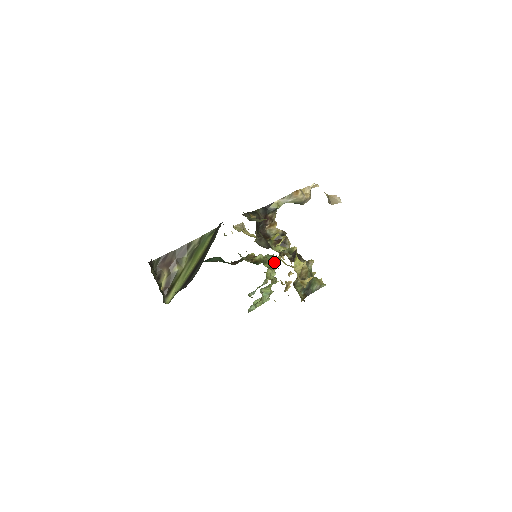
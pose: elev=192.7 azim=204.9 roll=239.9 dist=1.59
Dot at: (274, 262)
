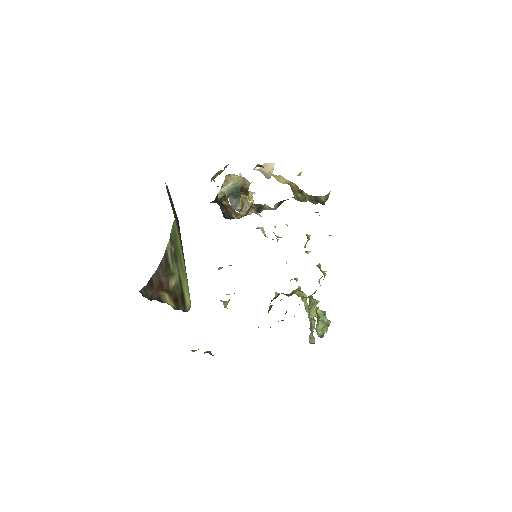
Dot at: (295, 290)
